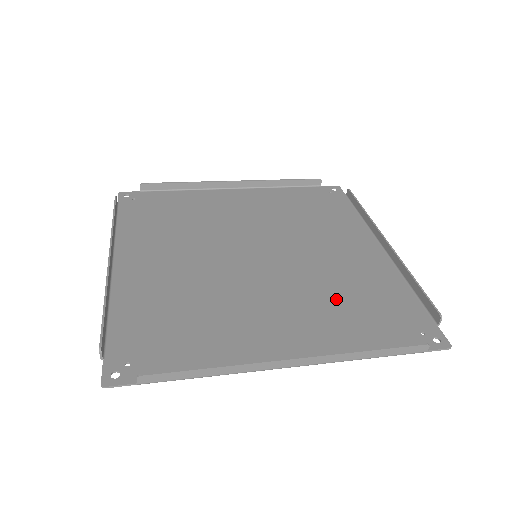
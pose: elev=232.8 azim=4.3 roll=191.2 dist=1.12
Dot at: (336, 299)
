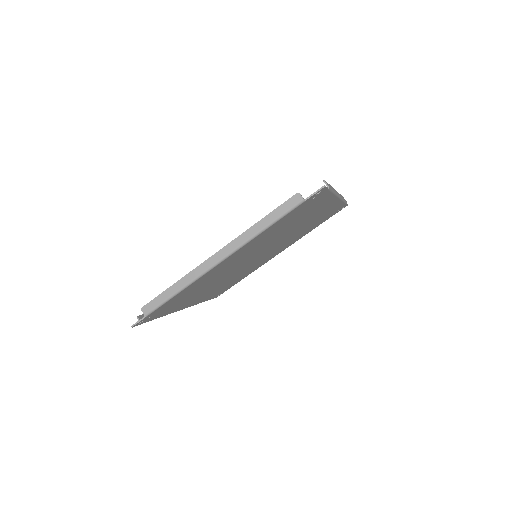
Dot at: occluded
